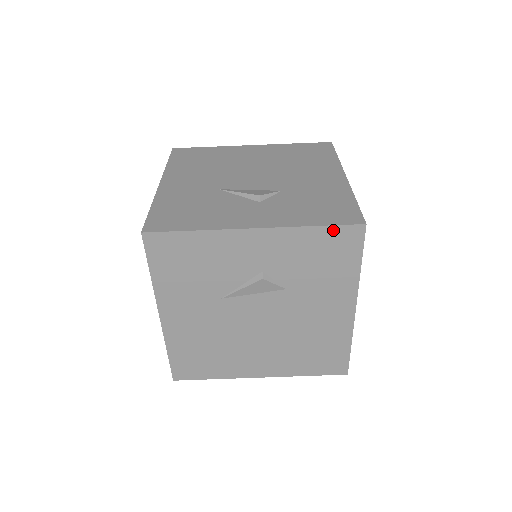
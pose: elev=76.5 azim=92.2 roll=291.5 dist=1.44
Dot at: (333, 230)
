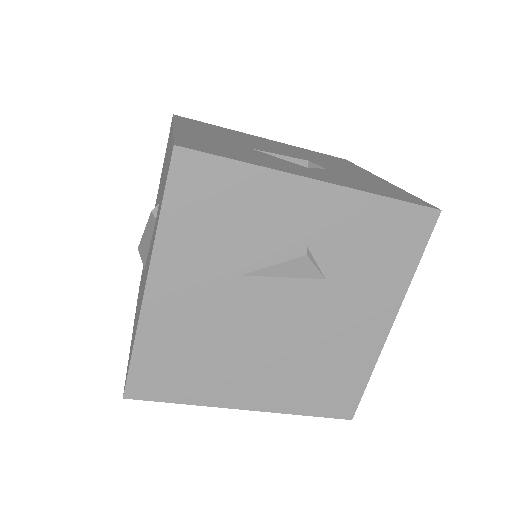
Dot at: (405, 208)
